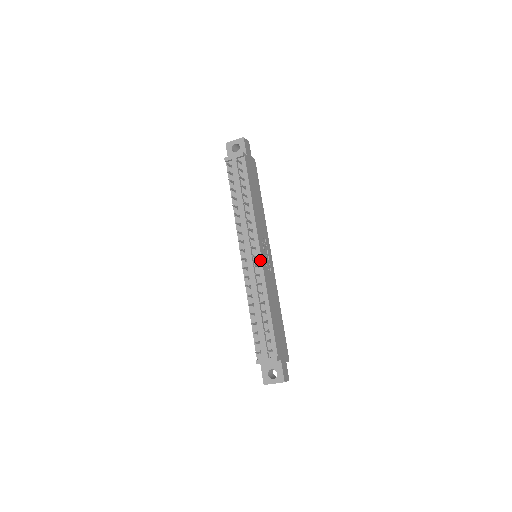
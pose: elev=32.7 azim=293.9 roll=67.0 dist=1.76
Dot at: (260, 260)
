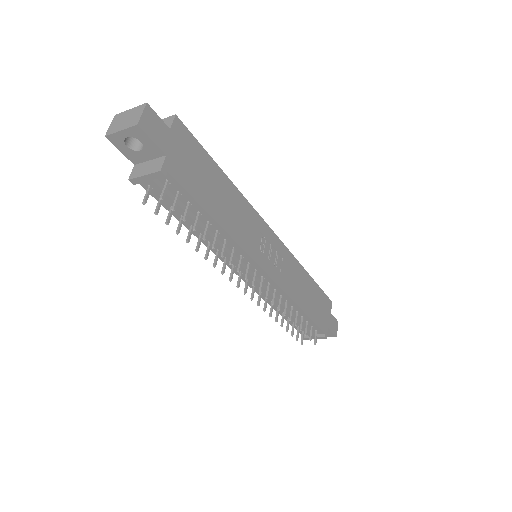
Dot at: (270, 280)
